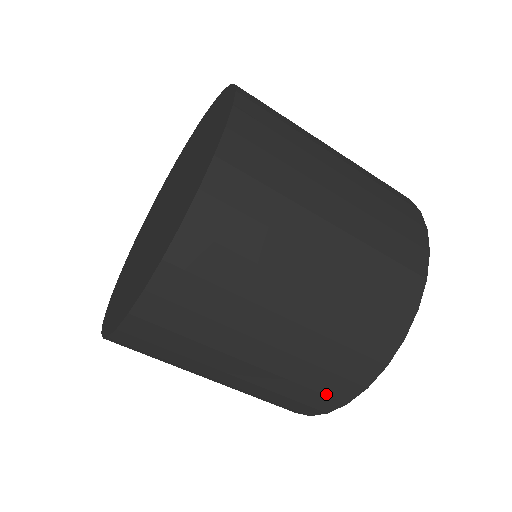
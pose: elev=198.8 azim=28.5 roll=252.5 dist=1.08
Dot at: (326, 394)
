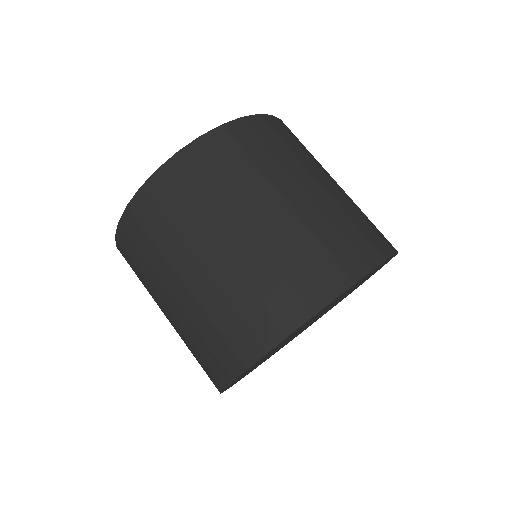
Dot at: (250, 332)
